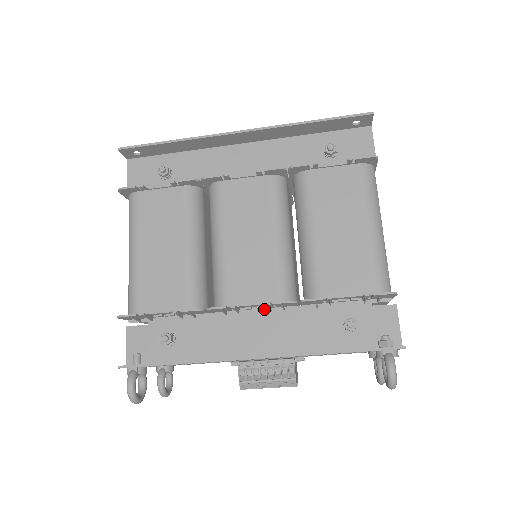
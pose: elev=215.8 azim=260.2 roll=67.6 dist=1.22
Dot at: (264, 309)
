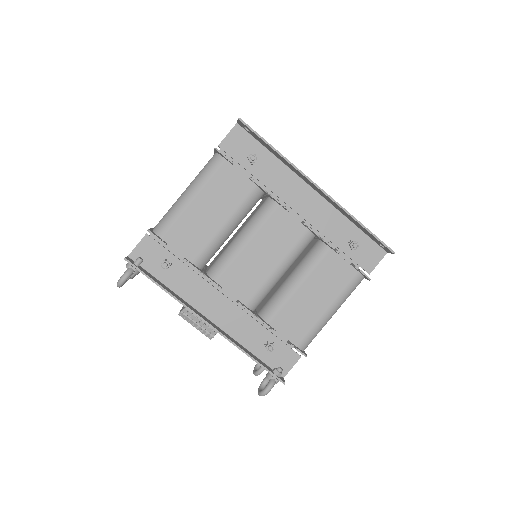
Dot at: (234, 298)
